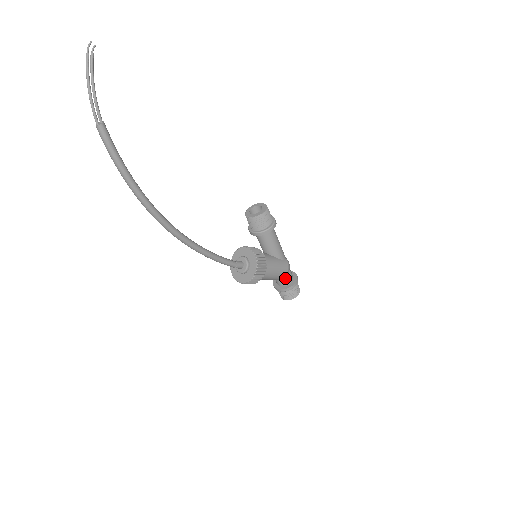
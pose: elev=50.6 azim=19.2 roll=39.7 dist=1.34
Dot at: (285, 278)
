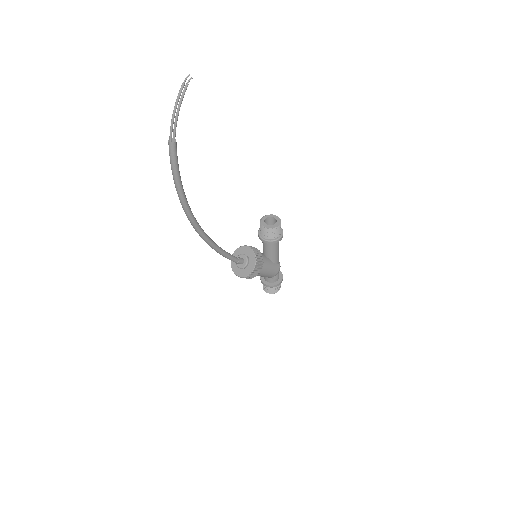
Dot at: (272, 277)
